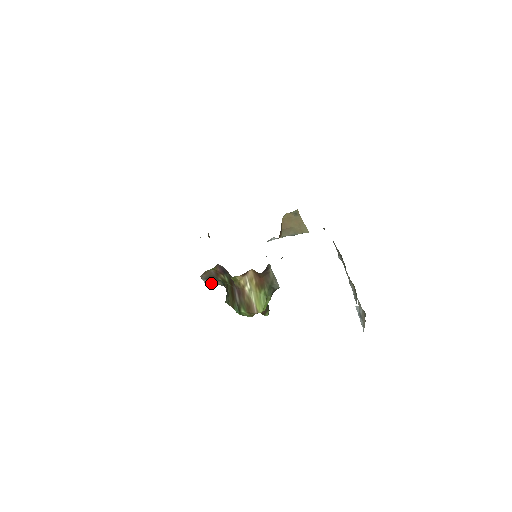
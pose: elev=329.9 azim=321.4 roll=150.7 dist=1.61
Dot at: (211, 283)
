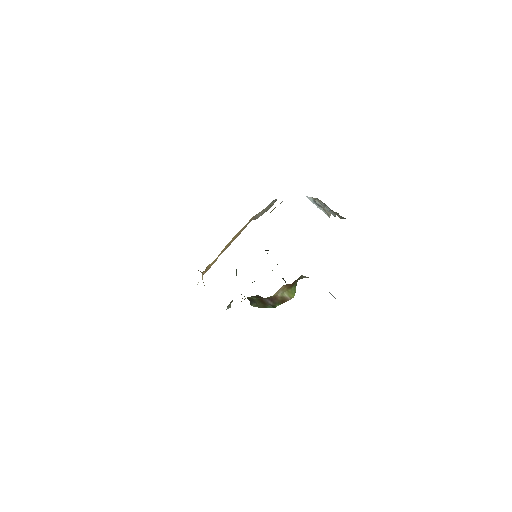
Dot at: (230, 304)
